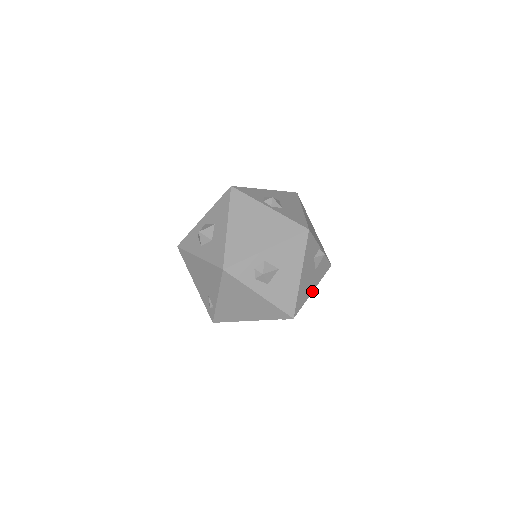
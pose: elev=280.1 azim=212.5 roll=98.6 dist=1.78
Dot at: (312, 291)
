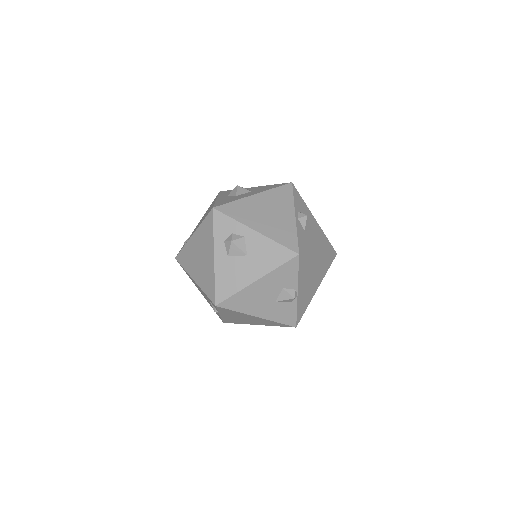
Dot at: (256, 315)
